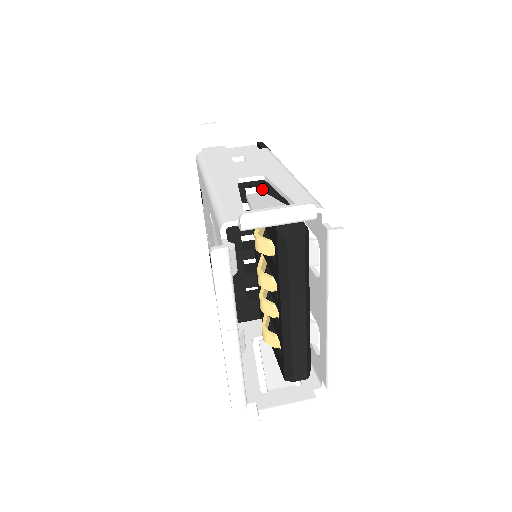
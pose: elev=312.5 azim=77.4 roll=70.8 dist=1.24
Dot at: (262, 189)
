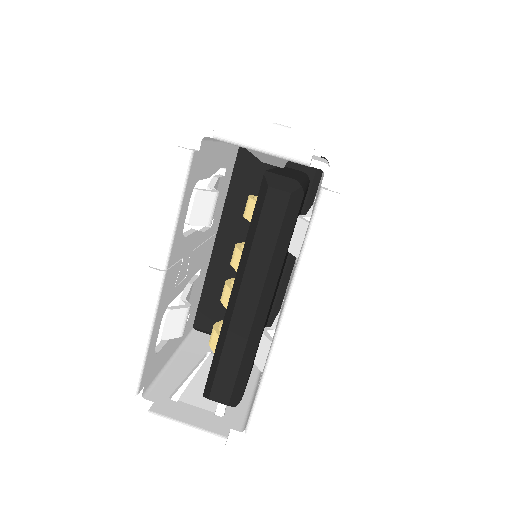
Dot at: occluded
